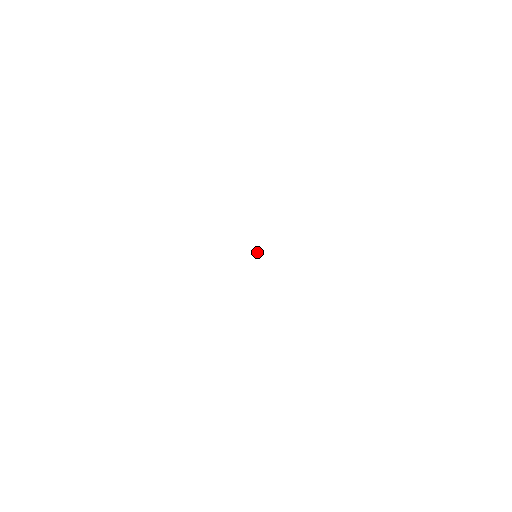
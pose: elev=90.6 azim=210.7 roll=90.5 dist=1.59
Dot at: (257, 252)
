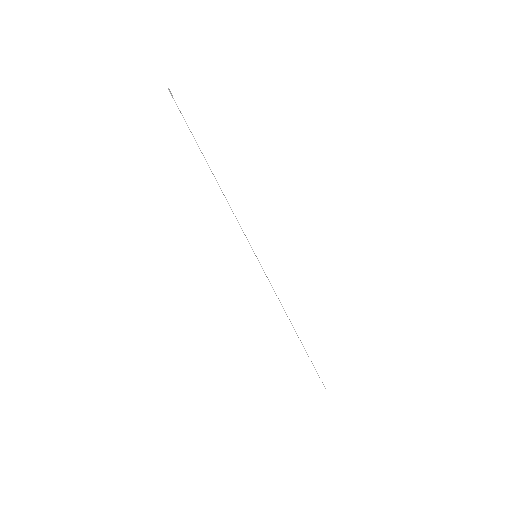
Dot at: occluded
